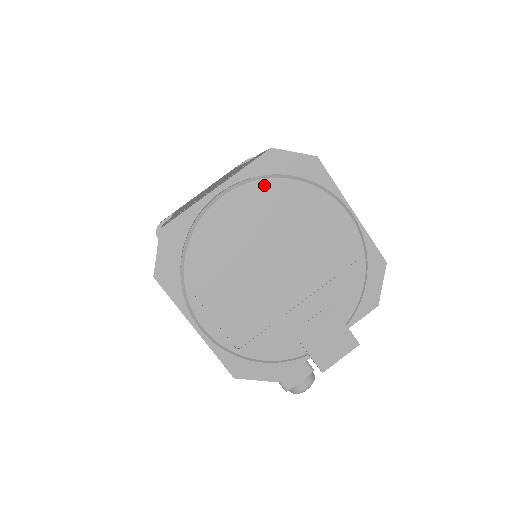
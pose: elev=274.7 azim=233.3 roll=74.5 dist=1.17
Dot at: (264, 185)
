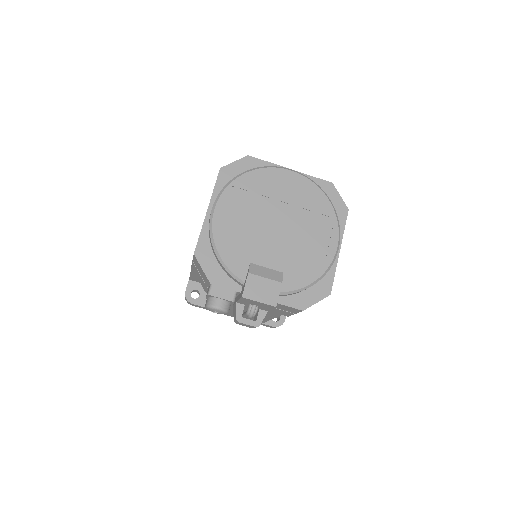
Dot at: (314, 187)
